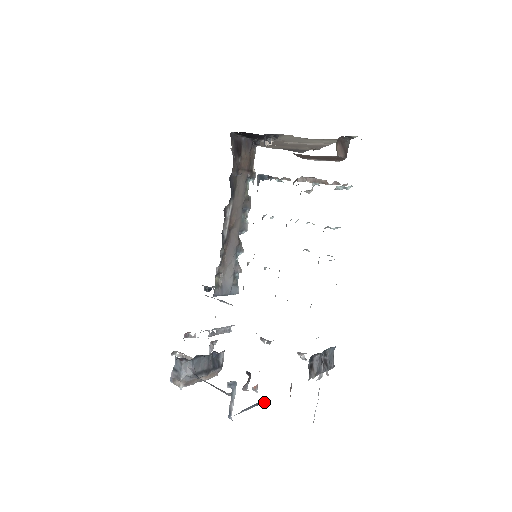
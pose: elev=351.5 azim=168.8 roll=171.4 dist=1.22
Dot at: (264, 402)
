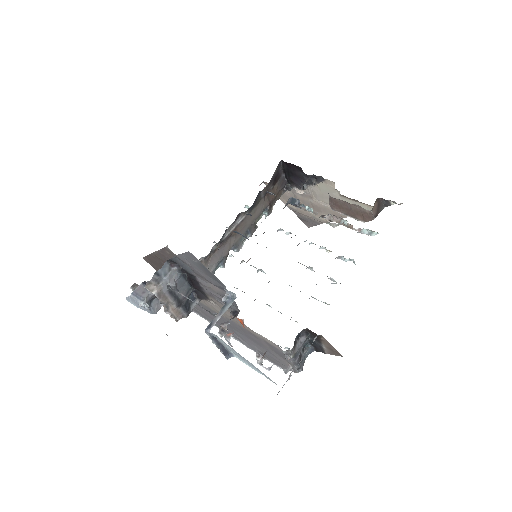
Dot at: (227, 357)
